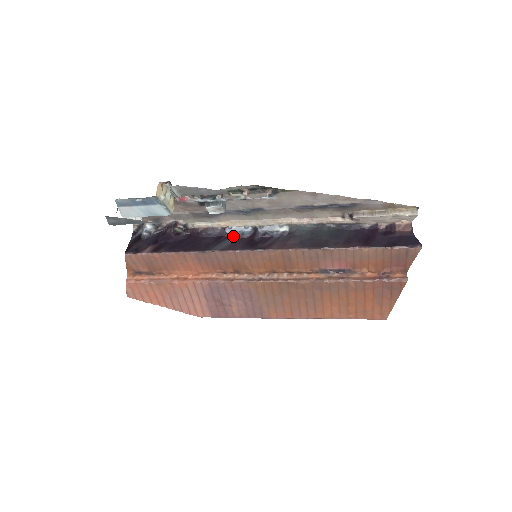
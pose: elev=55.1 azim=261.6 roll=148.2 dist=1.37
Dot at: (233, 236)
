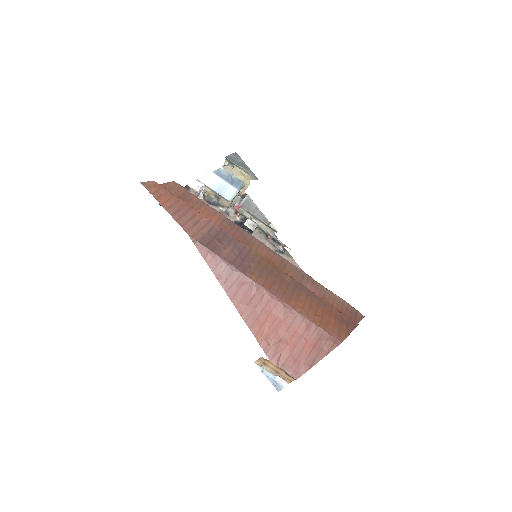
Dot at: occluded
